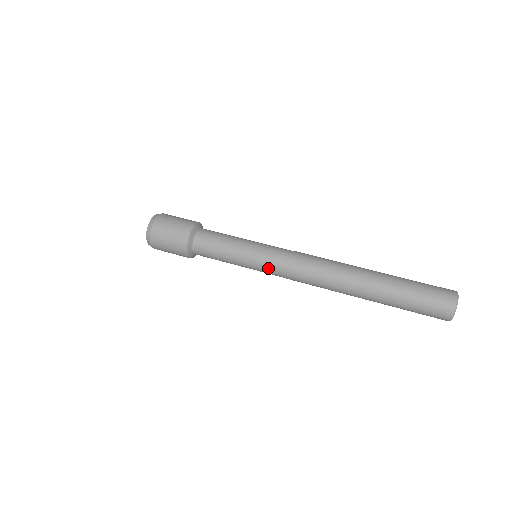
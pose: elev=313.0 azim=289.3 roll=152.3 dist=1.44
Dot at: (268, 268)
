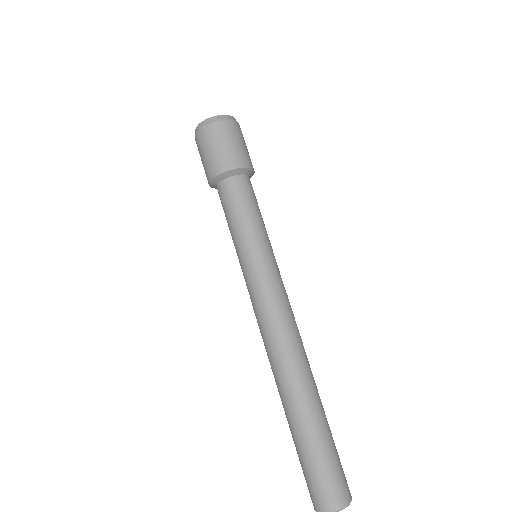
Dot at: occluded
